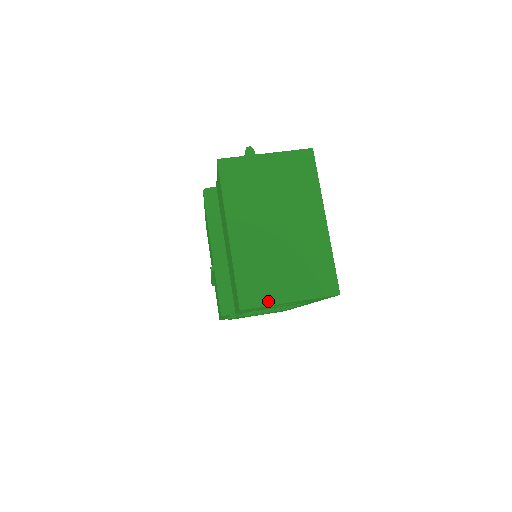
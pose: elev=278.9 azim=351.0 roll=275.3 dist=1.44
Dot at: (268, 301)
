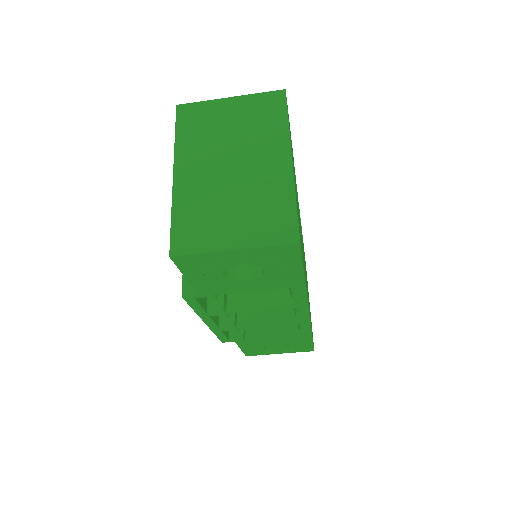
Dot at: (205, 247)
